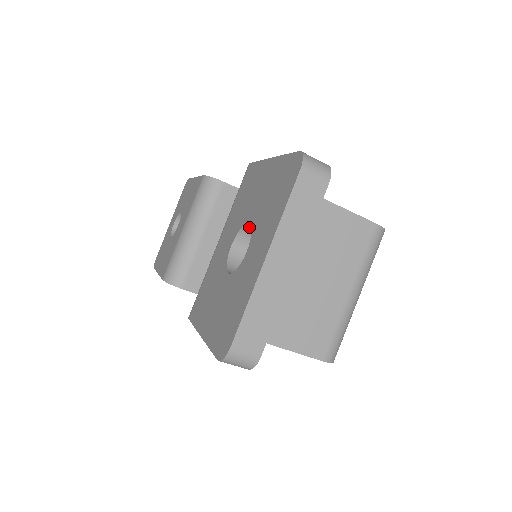
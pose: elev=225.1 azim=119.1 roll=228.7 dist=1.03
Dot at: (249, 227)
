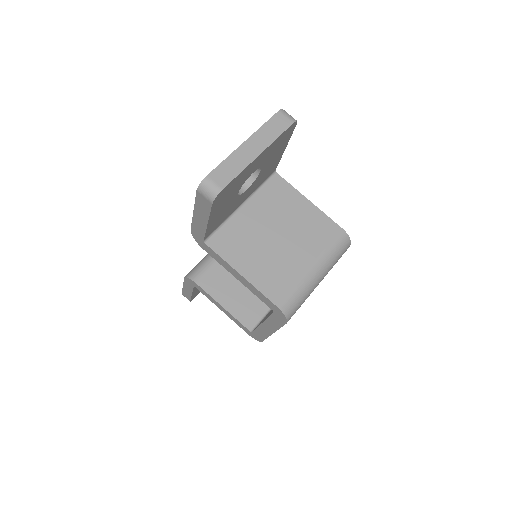
Dot at: occluded
